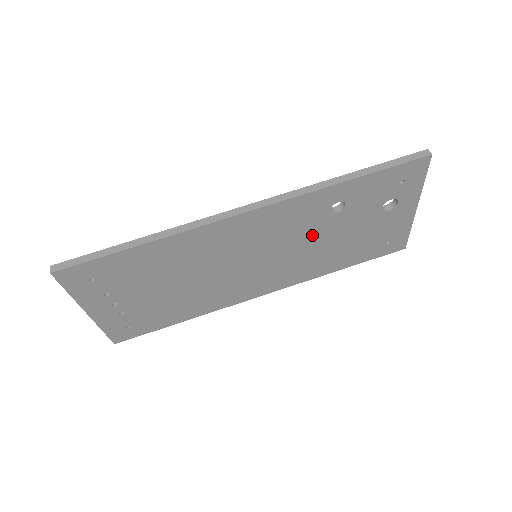
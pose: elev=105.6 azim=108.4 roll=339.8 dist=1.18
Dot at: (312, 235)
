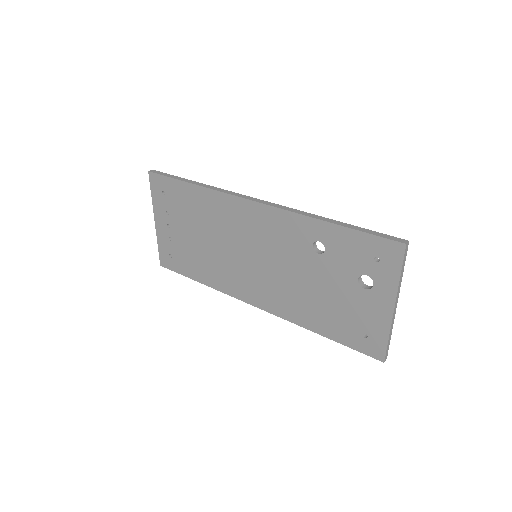
Dot at: (296, 265)
